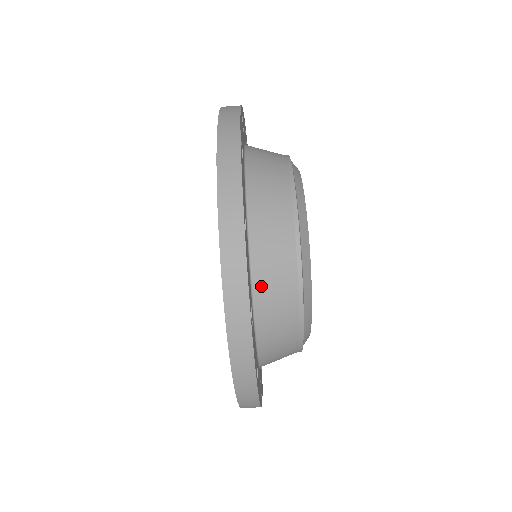
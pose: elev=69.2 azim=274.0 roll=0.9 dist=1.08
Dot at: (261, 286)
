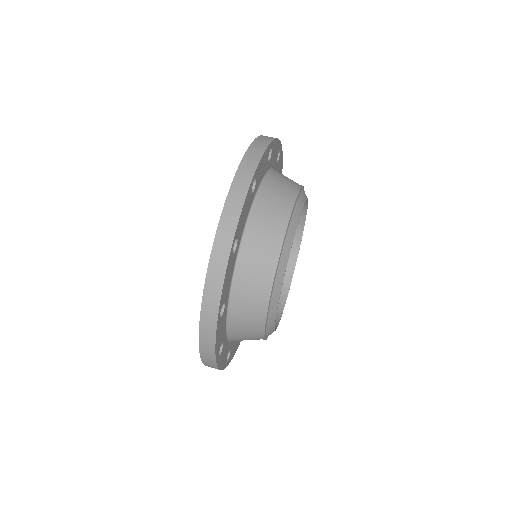
Dot at: (238, 290)
